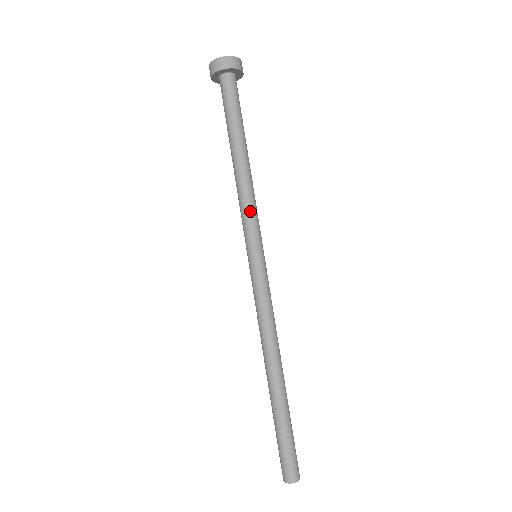
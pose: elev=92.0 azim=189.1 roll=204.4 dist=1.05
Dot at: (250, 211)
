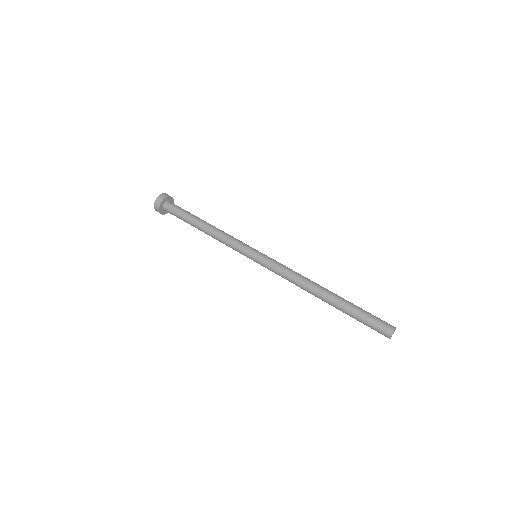
Dot at: (235, 238)
